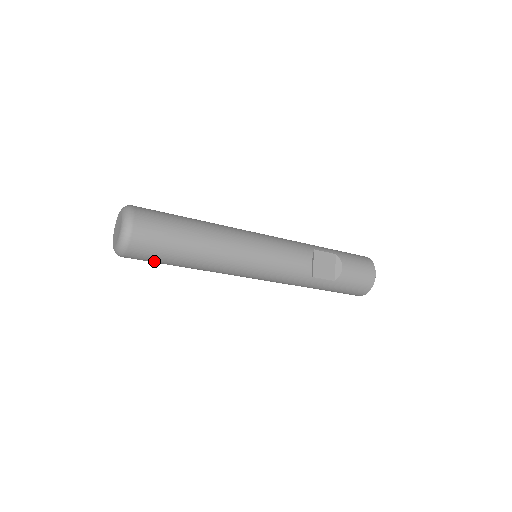
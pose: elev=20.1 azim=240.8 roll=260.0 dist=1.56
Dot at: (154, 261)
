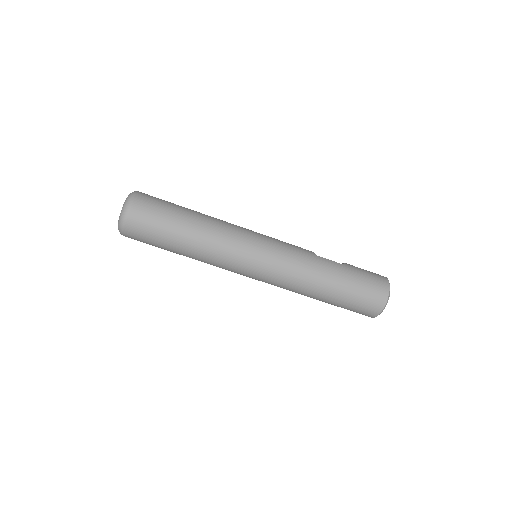
Dot at: (159, 216)
